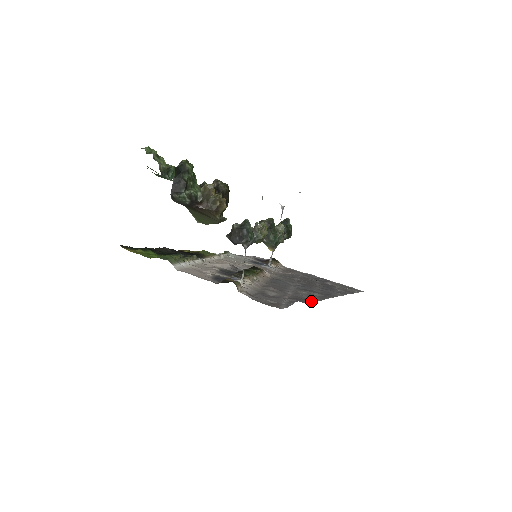
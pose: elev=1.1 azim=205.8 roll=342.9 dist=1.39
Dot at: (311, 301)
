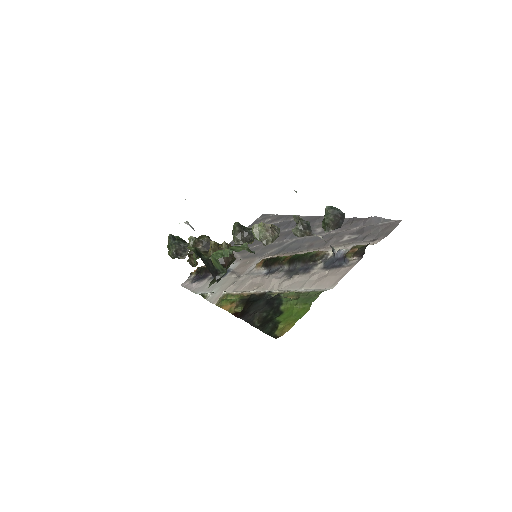
Dot at: (354, 217)
